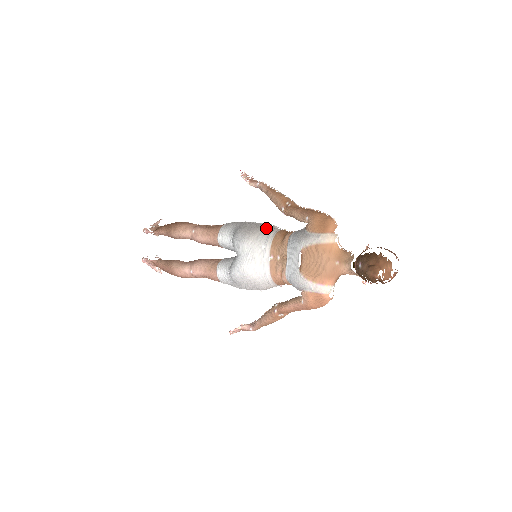
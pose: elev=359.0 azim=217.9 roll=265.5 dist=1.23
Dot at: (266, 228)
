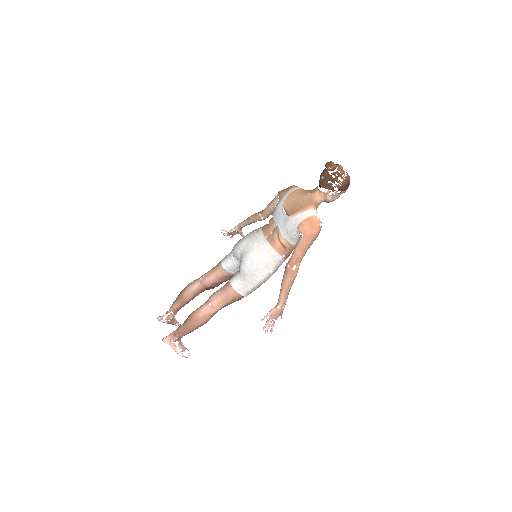
Dot at: occluded
